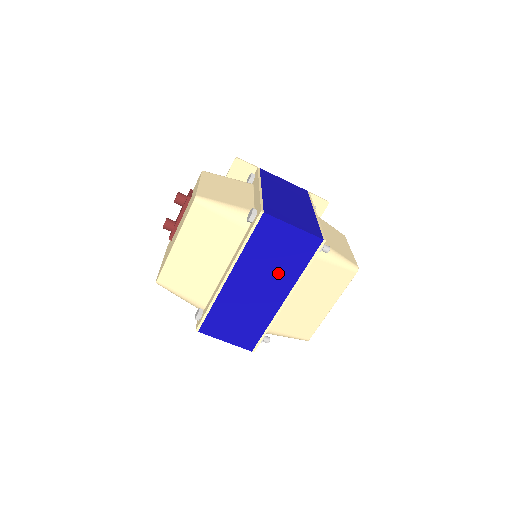
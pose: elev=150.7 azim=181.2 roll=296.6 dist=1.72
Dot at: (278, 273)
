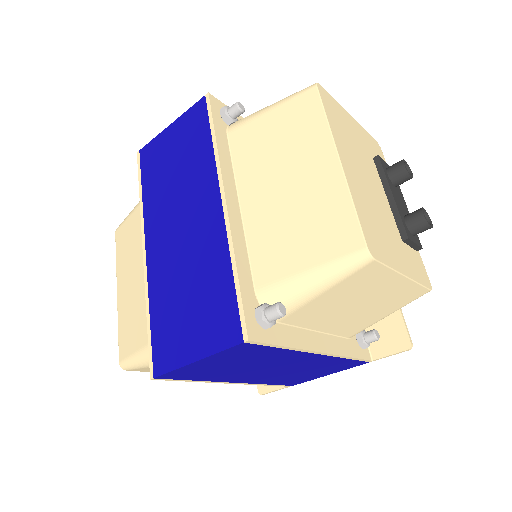
Dot at: (190, 183)
